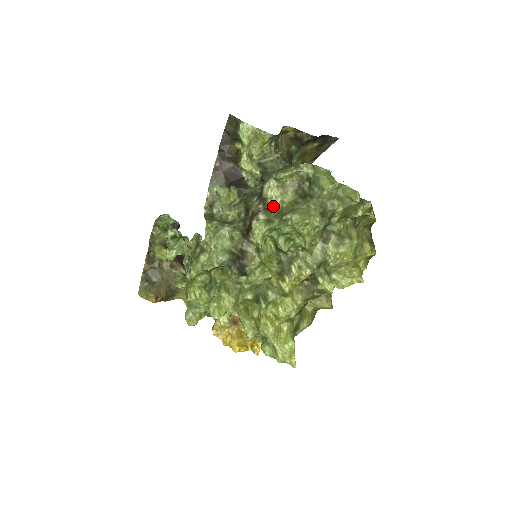
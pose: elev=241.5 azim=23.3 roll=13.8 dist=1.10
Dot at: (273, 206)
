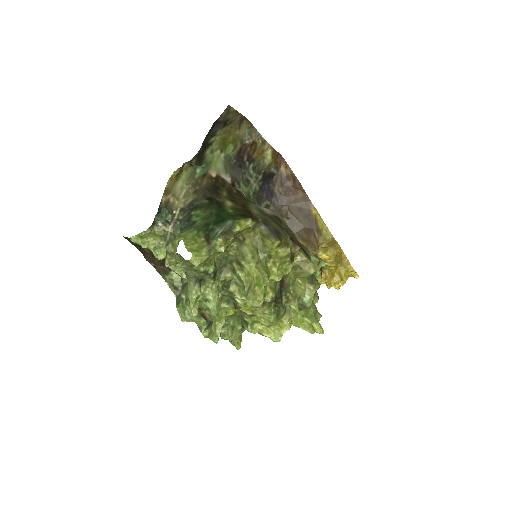
Dot at: occluded
